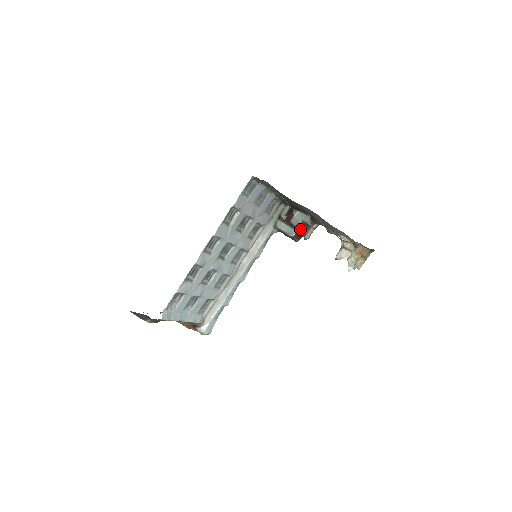
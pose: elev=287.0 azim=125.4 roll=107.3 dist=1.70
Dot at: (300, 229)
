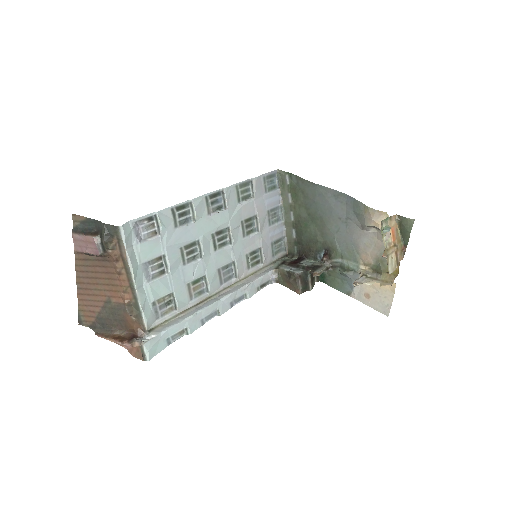
Dot at: (308, 268)
